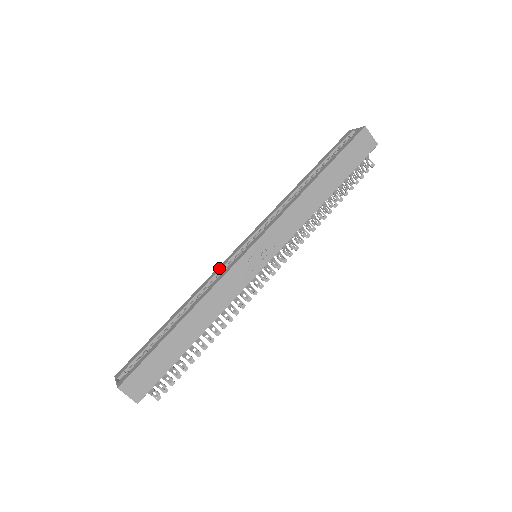
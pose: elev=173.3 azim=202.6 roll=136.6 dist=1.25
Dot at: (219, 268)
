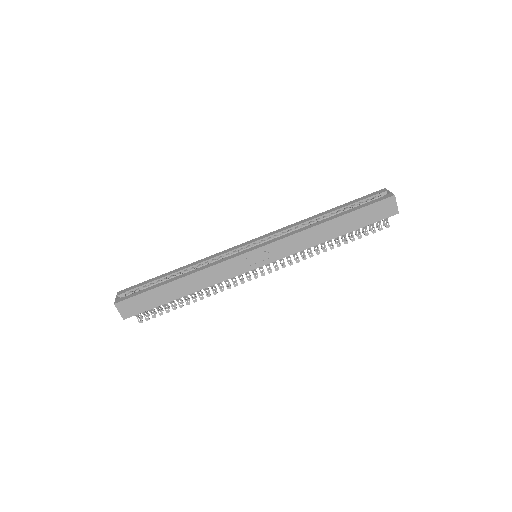
Dot at: (224, 252)
